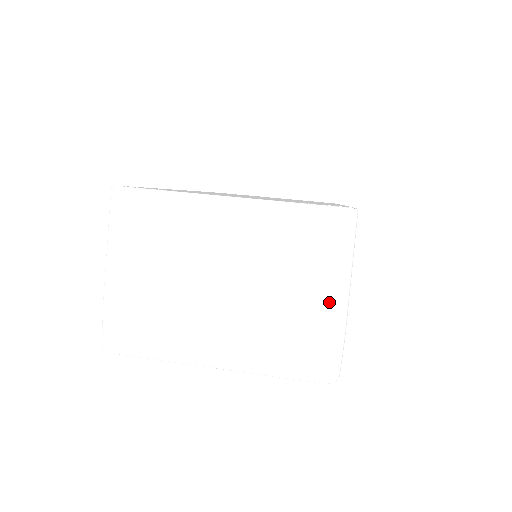
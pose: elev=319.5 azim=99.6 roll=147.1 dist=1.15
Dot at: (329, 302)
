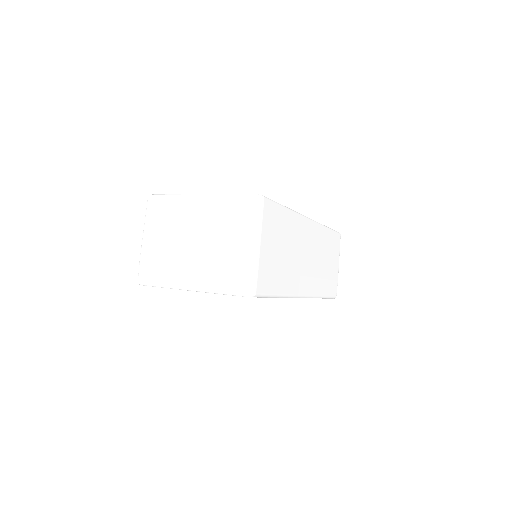
Dot at: (245, 246)
